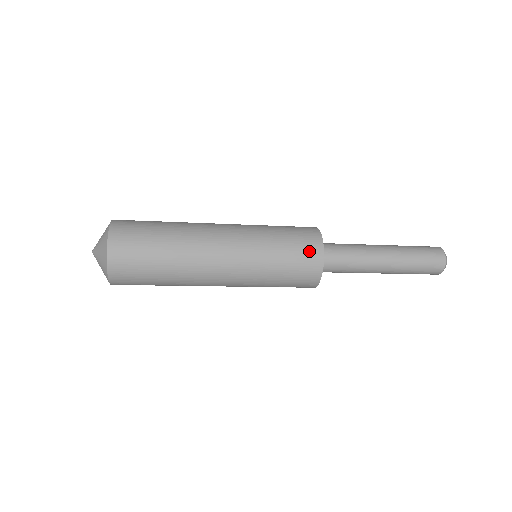
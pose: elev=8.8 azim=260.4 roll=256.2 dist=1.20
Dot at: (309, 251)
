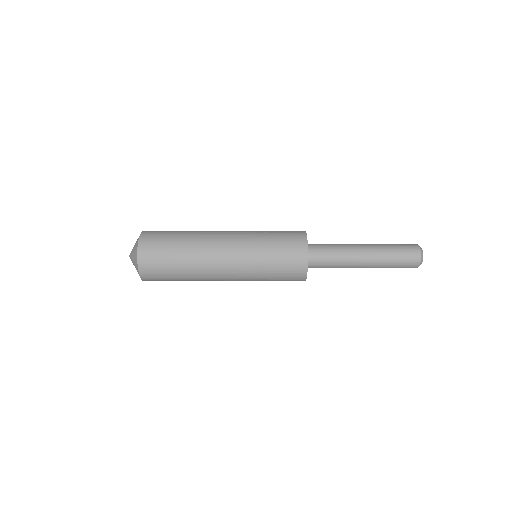
Dot at: (294, 280)
